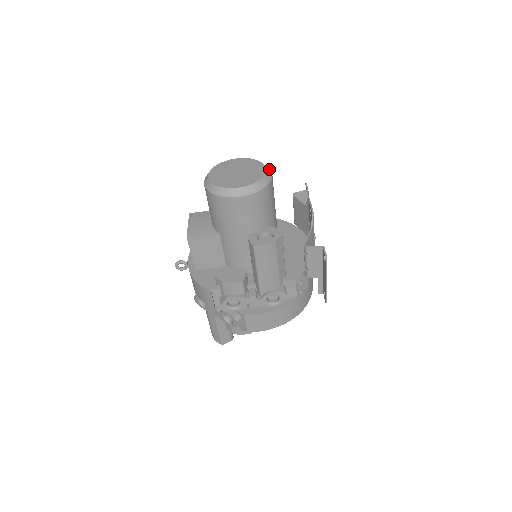
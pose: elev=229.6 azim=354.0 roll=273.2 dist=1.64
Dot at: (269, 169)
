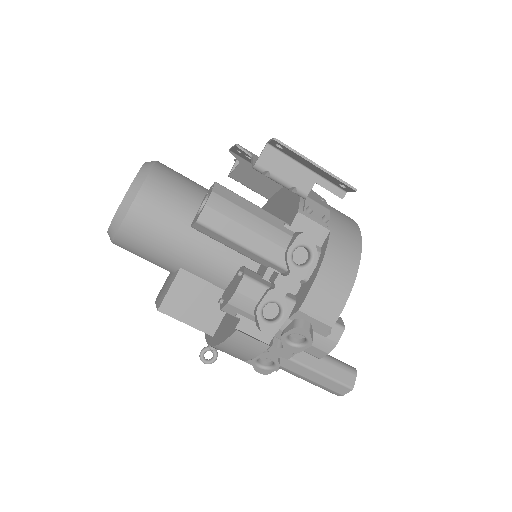
Dot at: occluded
